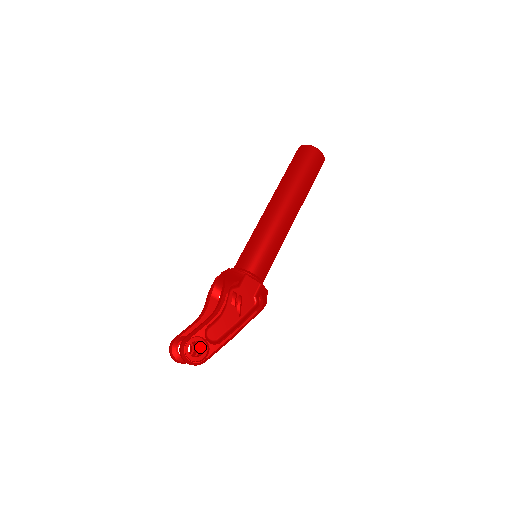
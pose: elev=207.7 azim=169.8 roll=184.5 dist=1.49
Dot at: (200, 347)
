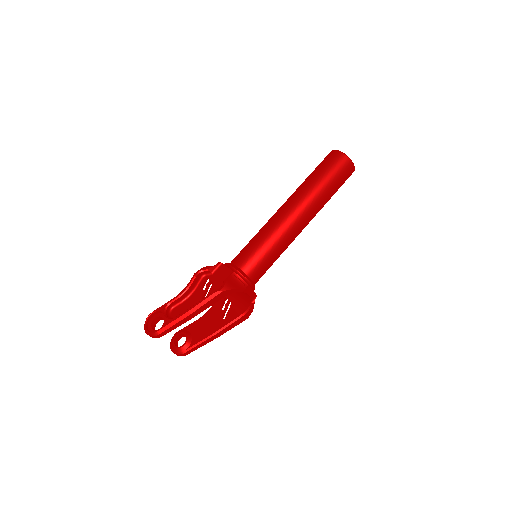
Dot at: (194, 341)
